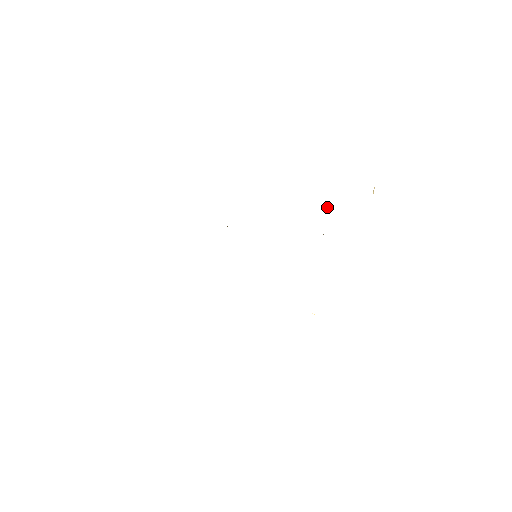
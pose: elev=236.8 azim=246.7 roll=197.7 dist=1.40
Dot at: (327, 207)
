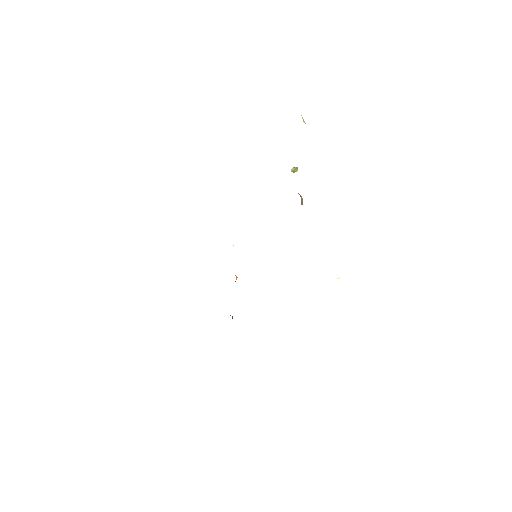
Dot at: (291, 171)
